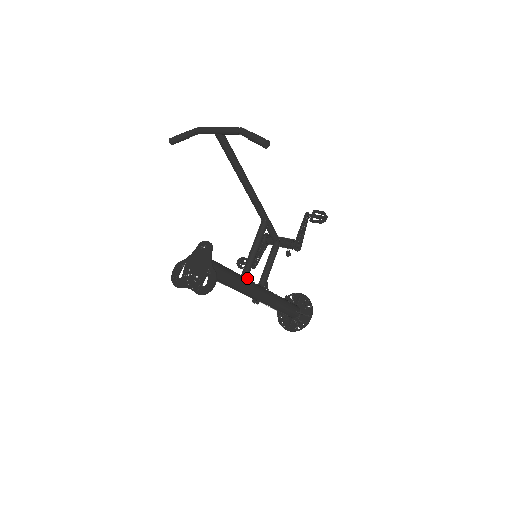
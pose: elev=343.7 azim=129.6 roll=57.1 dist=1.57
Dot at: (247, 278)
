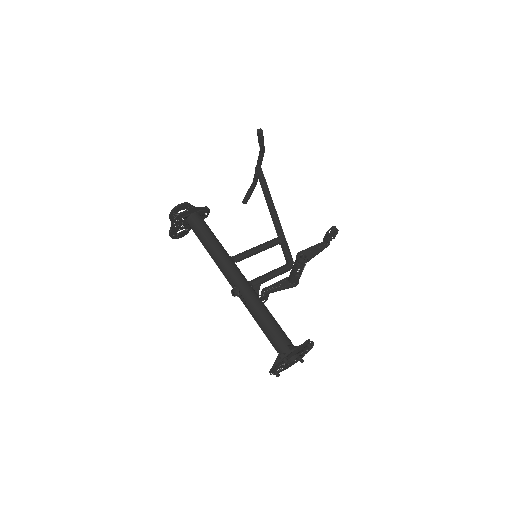
Dot at: (232, 258)
